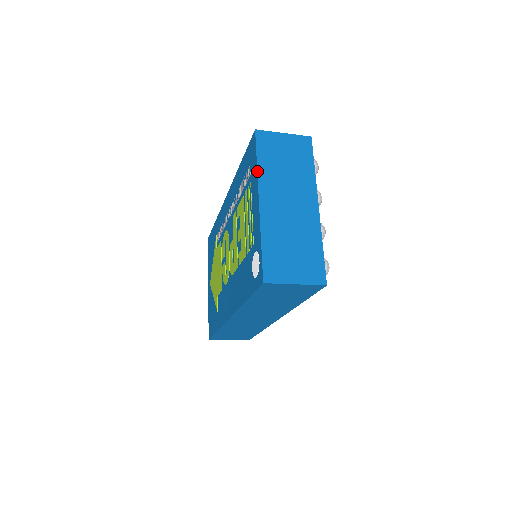
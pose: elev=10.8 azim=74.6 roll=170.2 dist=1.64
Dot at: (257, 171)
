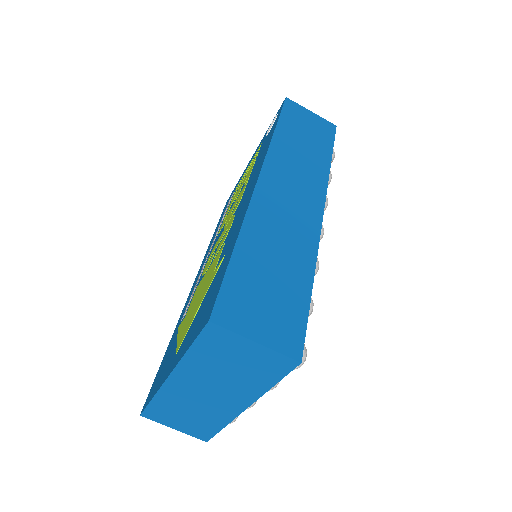
Dot at: occluded
